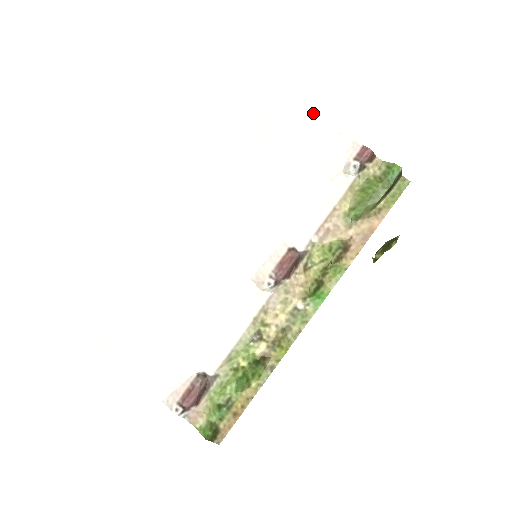
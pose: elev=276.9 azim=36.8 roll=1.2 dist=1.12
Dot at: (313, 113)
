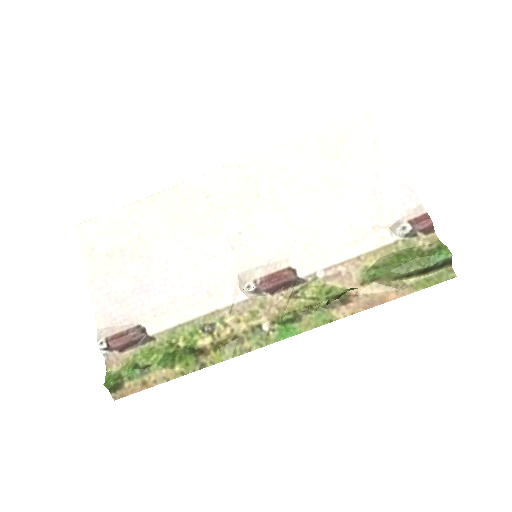
Dot at: (396, 158)
